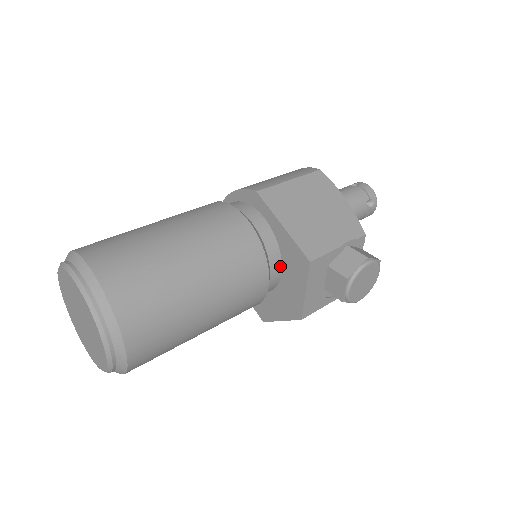
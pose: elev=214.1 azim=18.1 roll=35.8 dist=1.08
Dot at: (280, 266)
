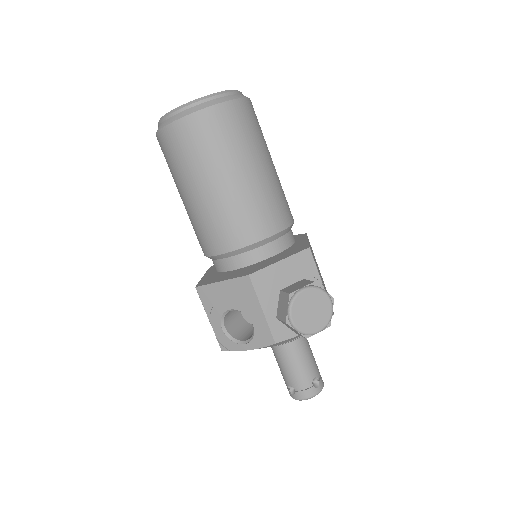
Dot at: (275, 253)
